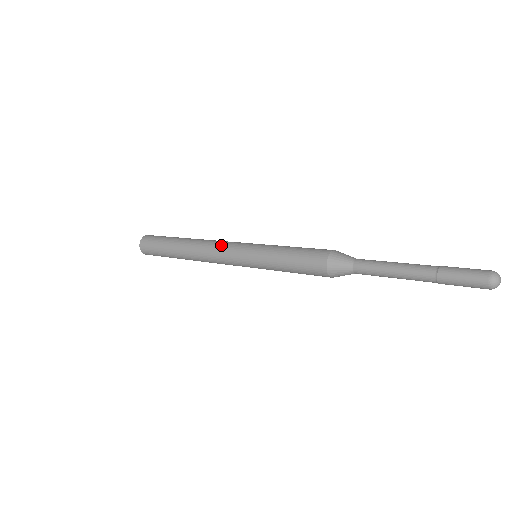
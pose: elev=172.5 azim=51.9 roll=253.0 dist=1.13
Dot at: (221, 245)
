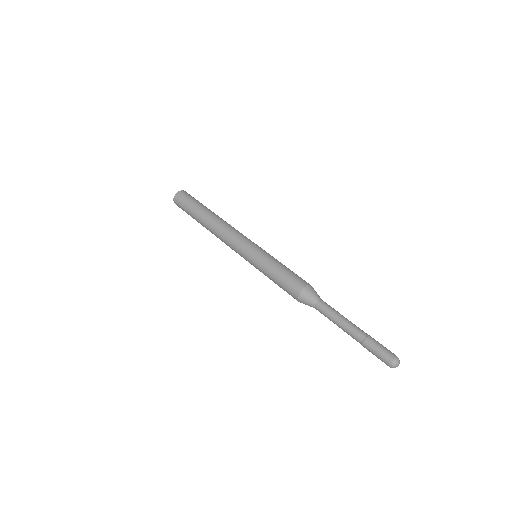
Dot at: (231, 239)
